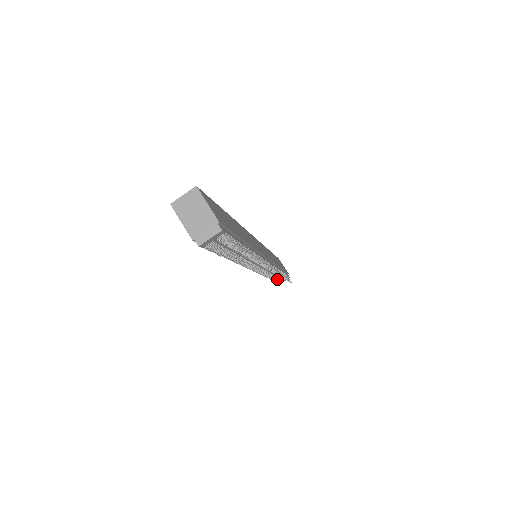
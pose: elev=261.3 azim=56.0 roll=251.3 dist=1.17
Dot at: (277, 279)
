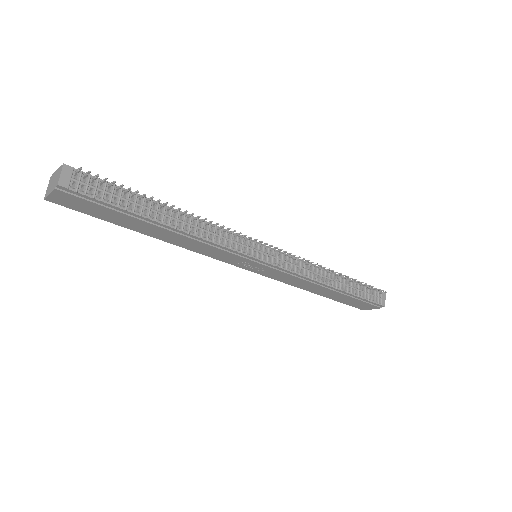
Dot at: (354, 292)
